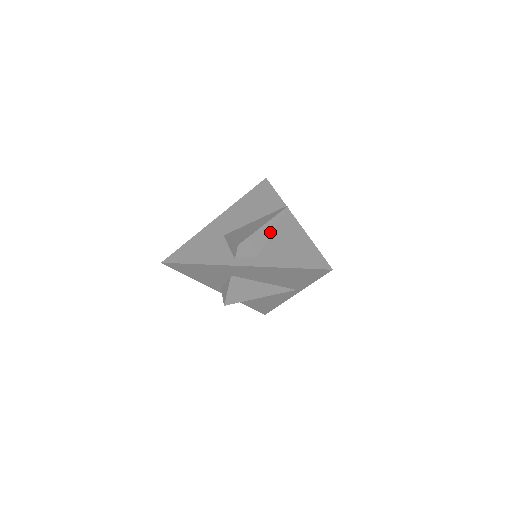
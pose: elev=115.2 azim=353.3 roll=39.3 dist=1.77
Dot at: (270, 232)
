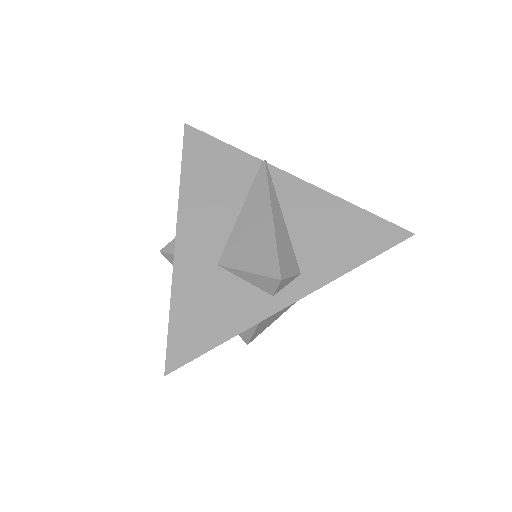
Dot at: (282, 220)
